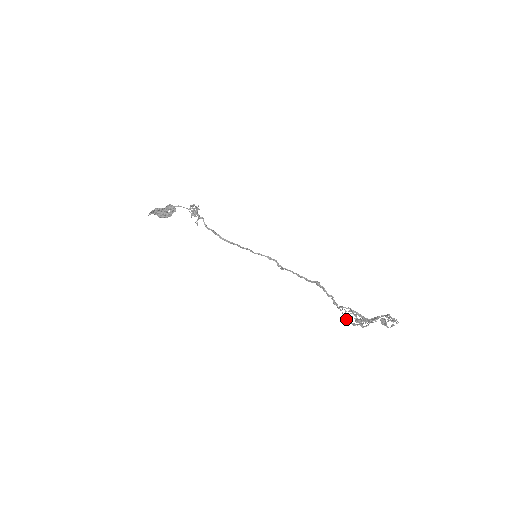
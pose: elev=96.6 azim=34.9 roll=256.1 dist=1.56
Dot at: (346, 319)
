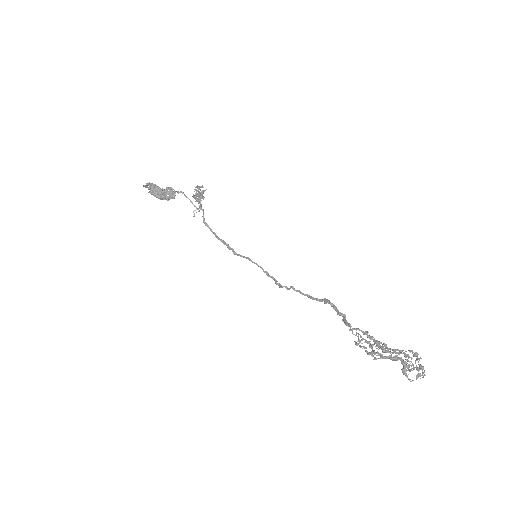
Dot at: (359, 345)
